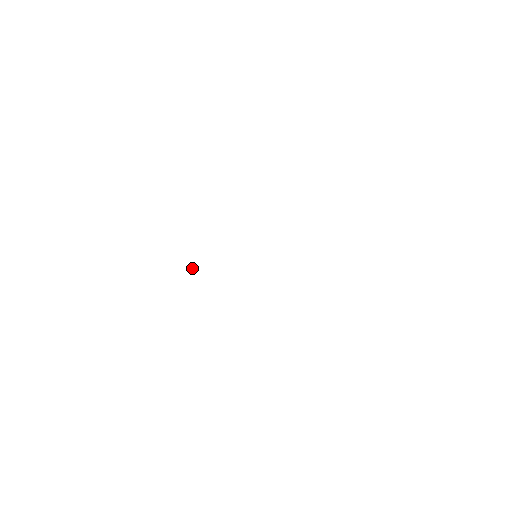
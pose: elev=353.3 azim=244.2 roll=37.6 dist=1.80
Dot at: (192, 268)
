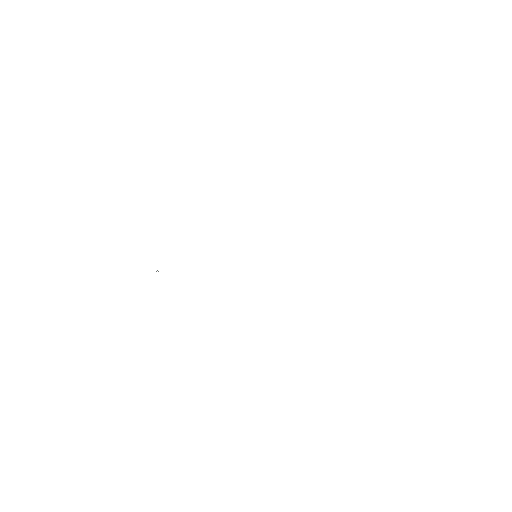
Dot at: occluded
